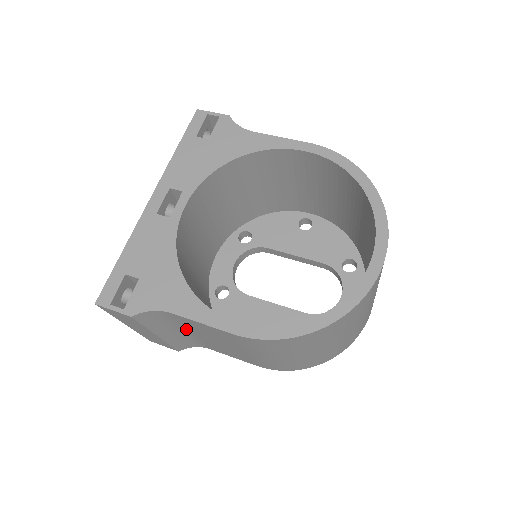
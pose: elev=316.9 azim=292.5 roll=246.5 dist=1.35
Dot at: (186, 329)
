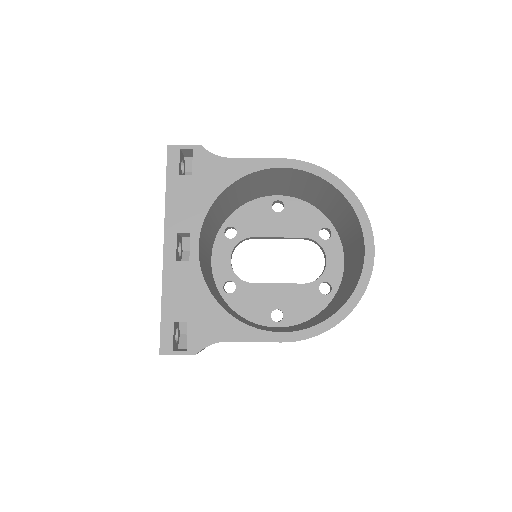
Dot at: occluded
